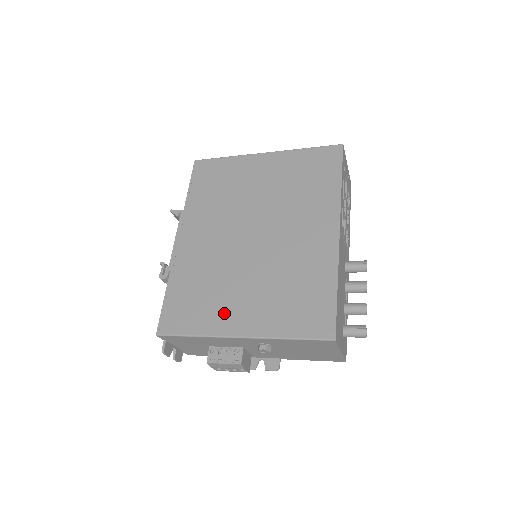
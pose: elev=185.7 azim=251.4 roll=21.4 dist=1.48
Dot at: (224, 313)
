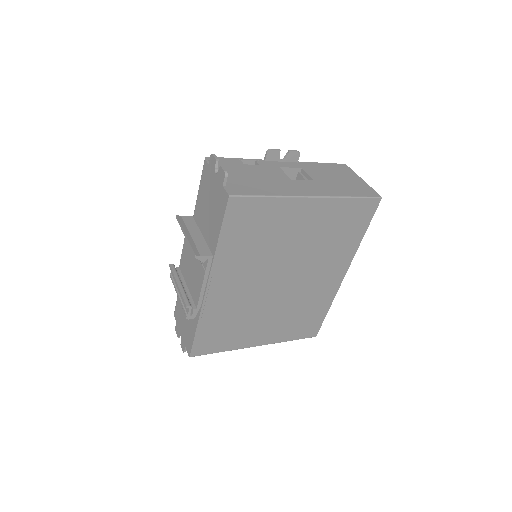
Dot at: (248, 336)
